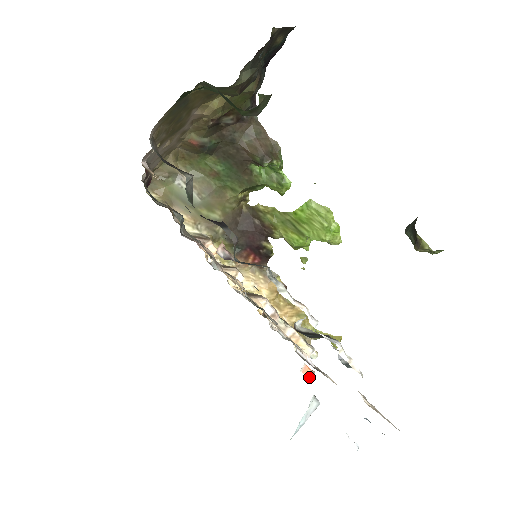
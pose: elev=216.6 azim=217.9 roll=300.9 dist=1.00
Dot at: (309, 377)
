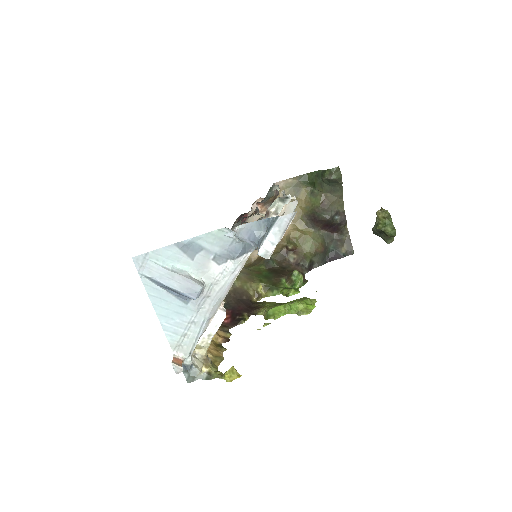
Dot at: (175, 363)
